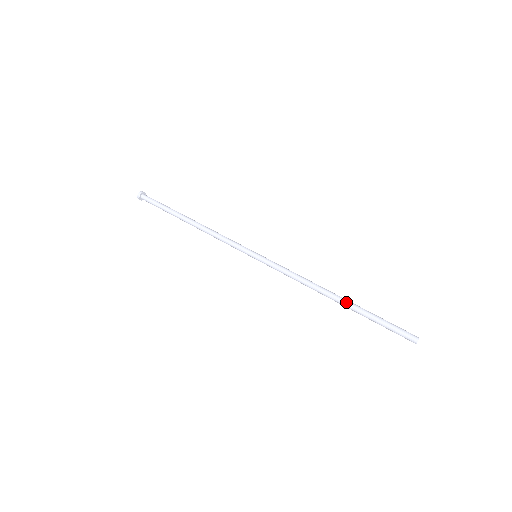
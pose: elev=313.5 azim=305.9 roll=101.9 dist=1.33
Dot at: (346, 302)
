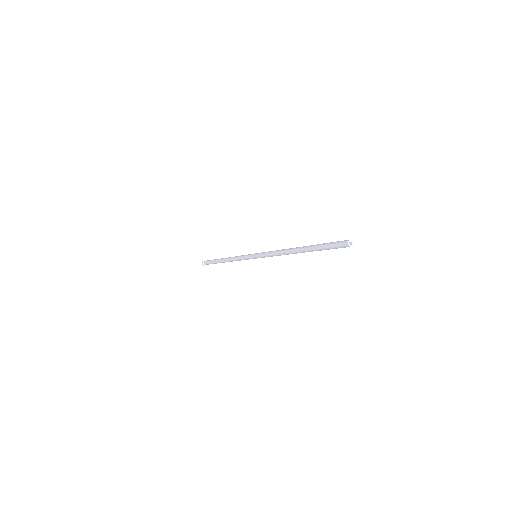
Dot at: (304, 246)
